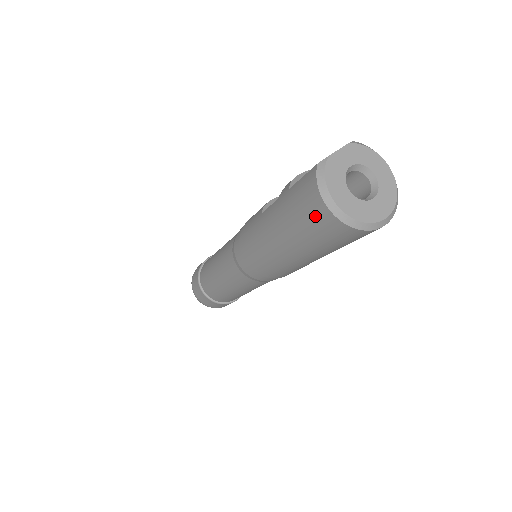
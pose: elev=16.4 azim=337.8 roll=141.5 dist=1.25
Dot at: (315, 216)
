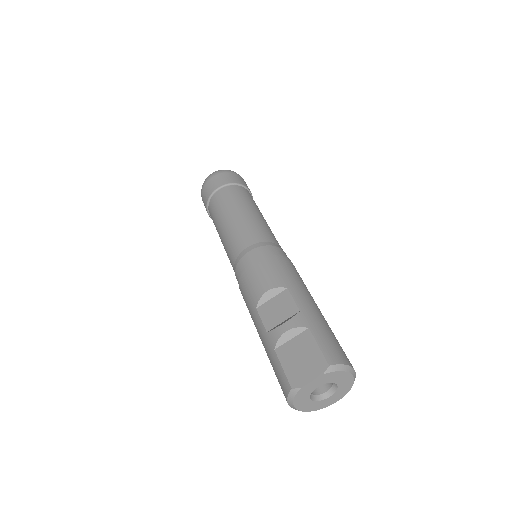
Dot at: occluded
